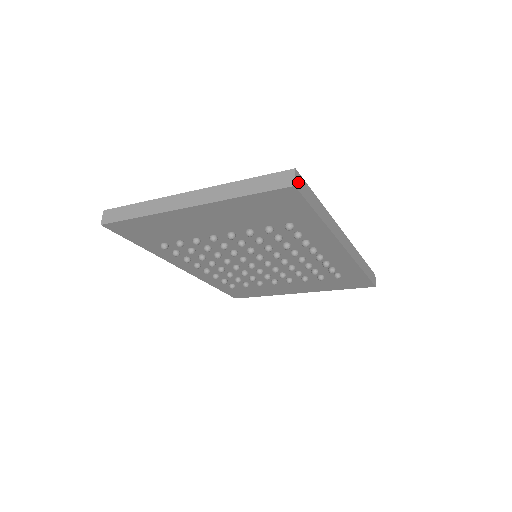
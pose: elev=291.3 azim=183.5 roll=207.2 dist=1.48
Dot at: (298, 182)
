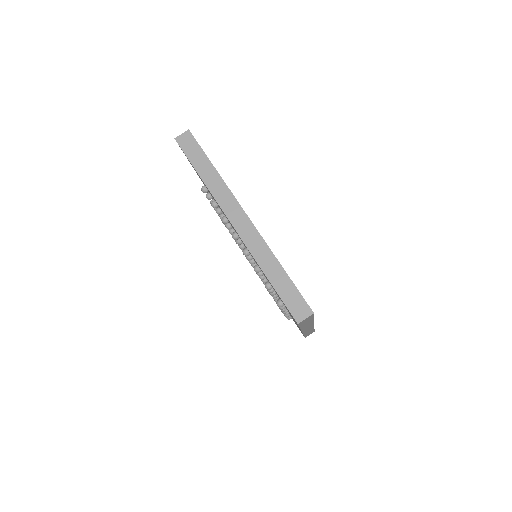
Dot at: (305, 319)
